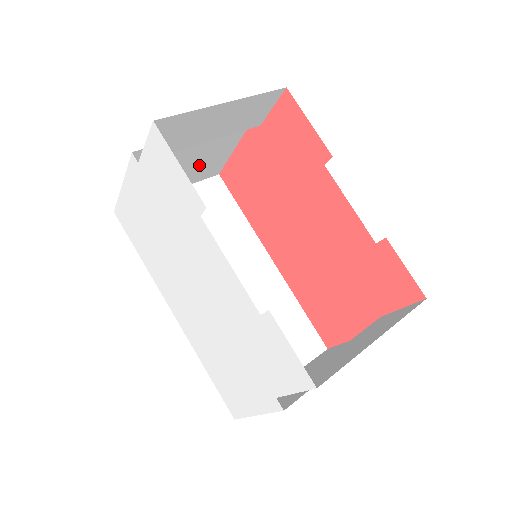
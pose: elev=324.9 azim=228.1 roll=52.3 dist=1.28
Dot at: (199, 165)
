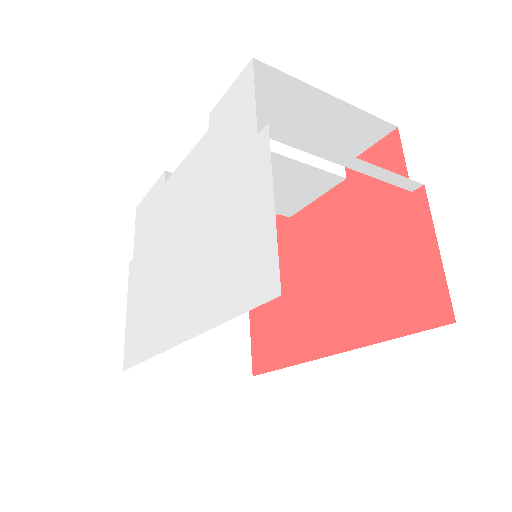
Dot at: (214, 336)
